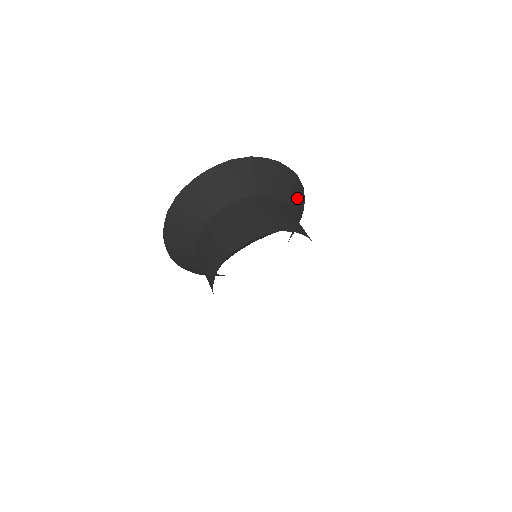
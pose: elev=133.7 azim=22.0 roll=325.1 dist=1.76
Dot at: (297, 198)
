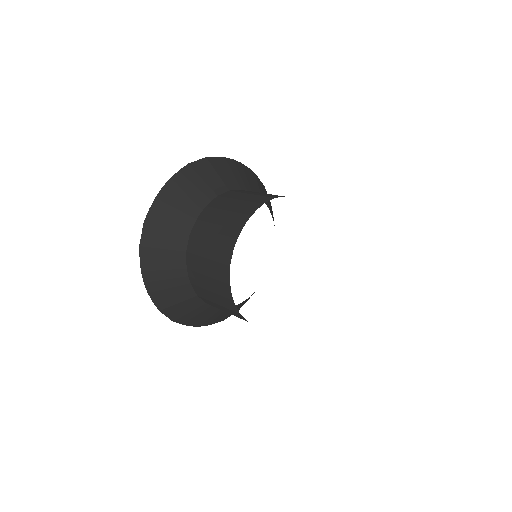
Dot at: occluded
